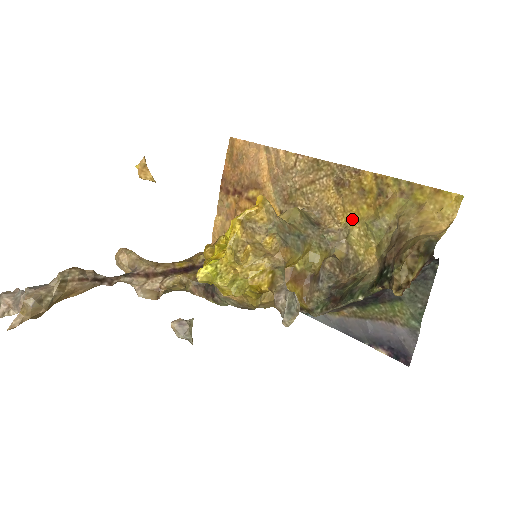
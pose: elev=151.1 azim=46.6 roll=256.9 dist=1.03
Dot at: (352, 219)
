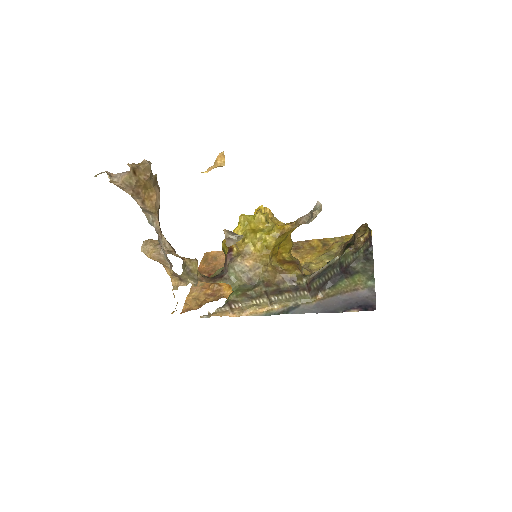
Dot at: (309, 261)
